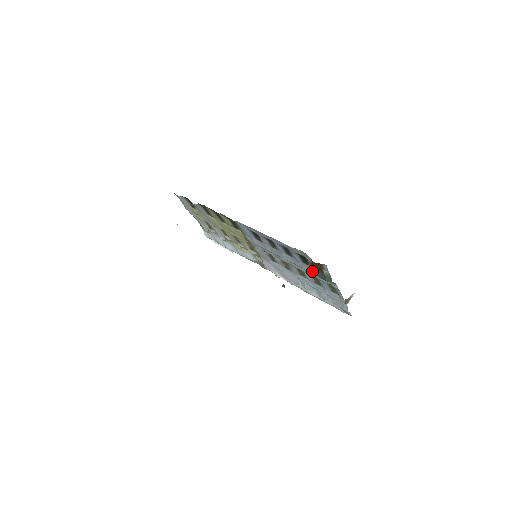
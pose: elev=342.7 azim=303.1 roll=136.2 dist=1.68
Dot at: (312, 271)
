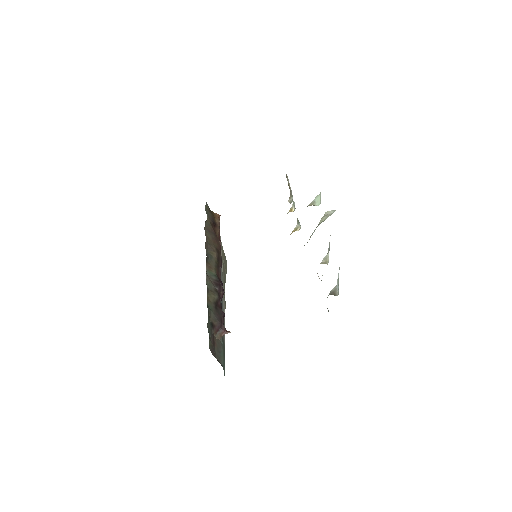
Dot at: occluded
